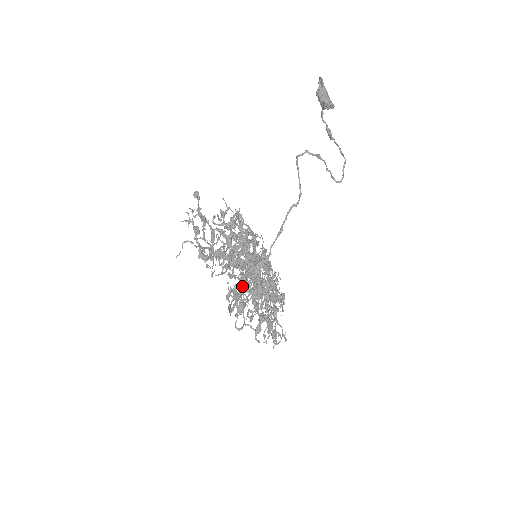
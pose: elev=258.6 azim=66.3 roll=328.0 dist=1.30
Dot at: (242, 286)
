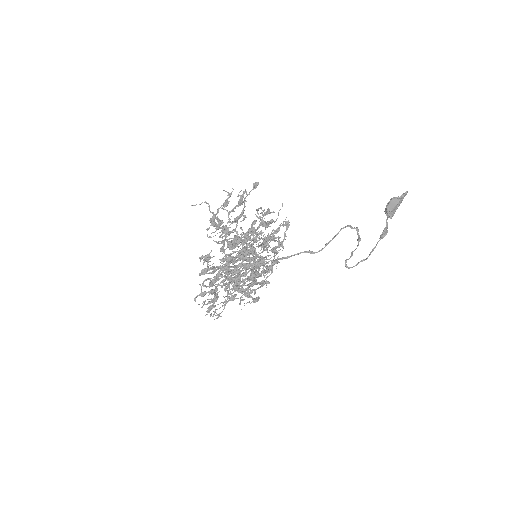
Dot at: (225, 263)
